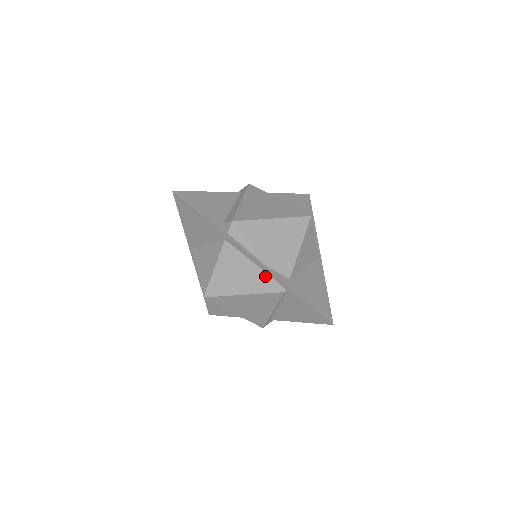
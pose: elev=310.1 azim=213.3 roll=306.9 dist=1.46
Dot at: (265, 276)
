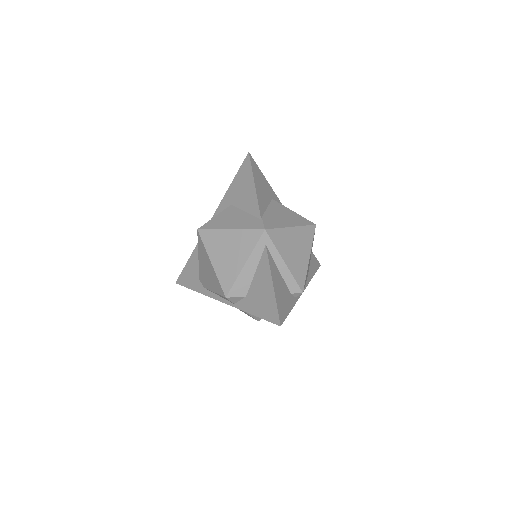
Dot at: occluded
